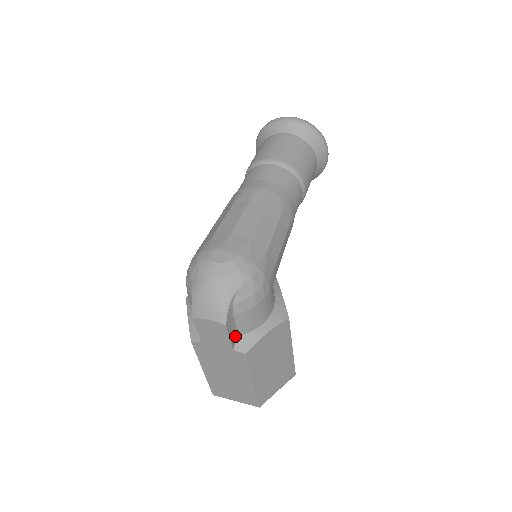
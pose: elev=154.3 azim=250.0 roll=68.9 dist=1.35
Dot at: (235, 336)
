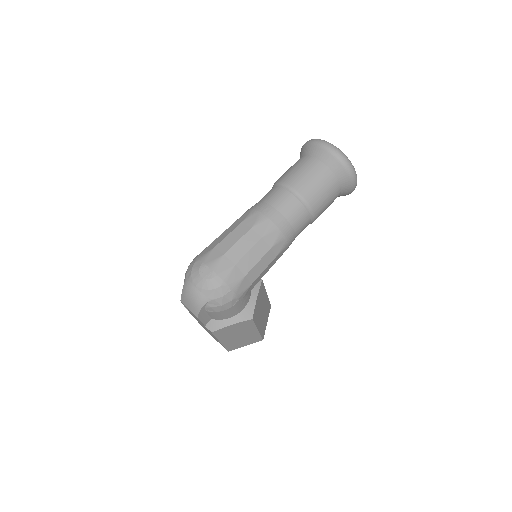
Dot at: (208, 319)
